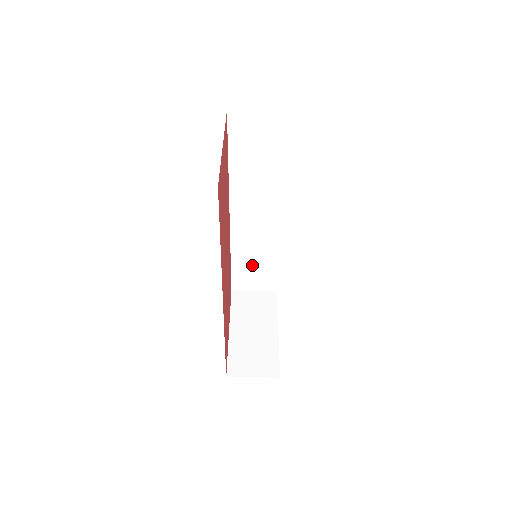
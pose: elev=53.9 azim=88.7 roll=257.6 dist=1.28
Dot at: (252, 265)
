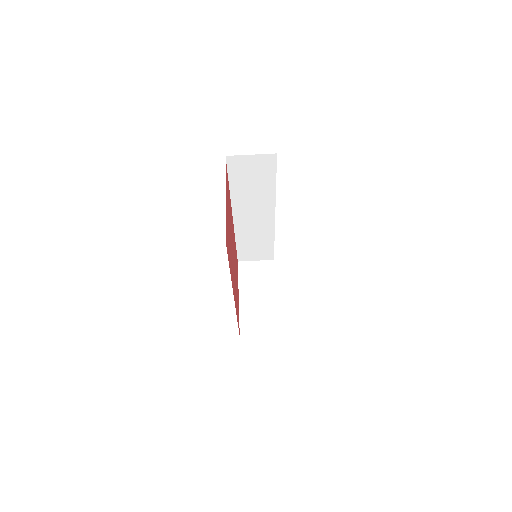
Dot at: (253, 245)
